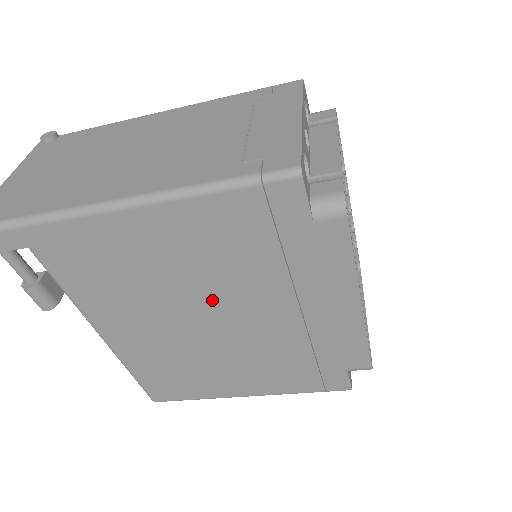
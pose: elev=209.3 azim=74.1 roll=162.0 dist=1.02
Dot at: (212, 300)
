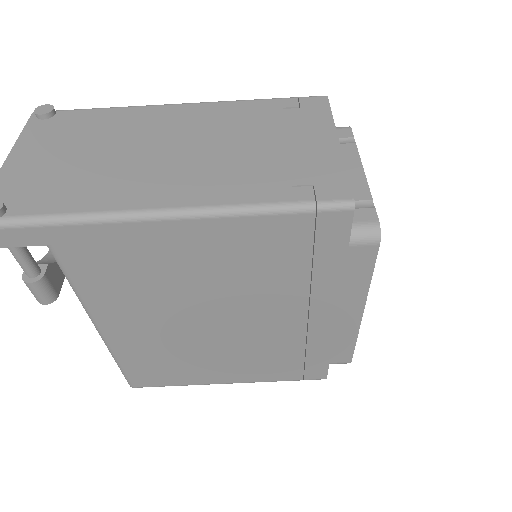
Dot at: (228, 303)
